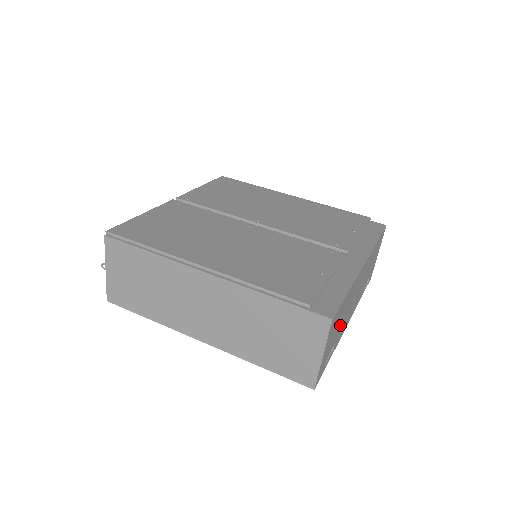
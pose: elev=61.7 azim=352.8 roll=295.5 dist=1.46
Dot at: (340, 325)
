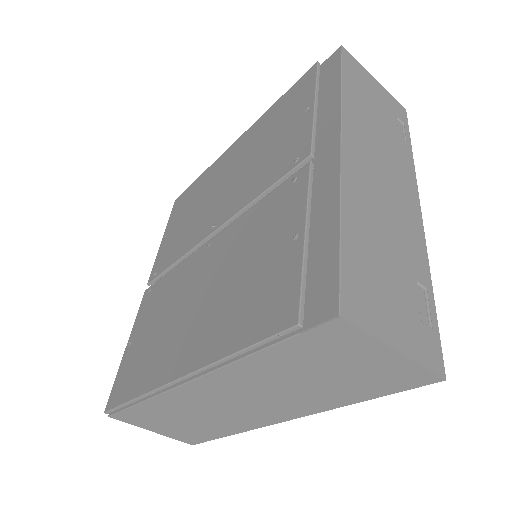
Dot at: (393, 257)
